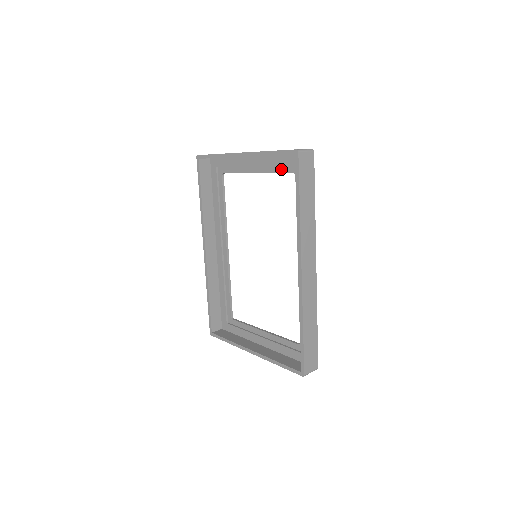
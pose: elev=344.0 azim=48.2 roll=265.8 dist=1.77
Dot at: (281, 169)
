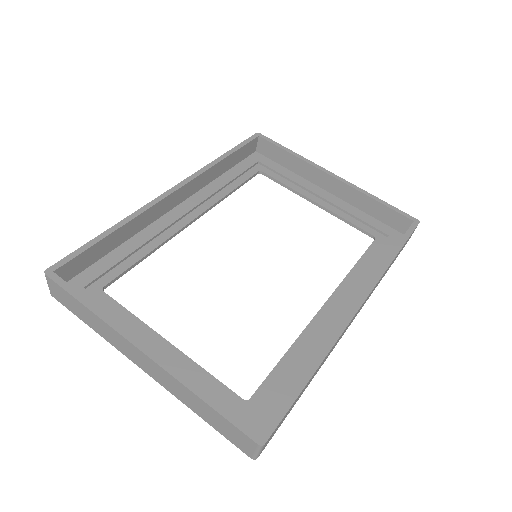
Dot at: (358, 223)
